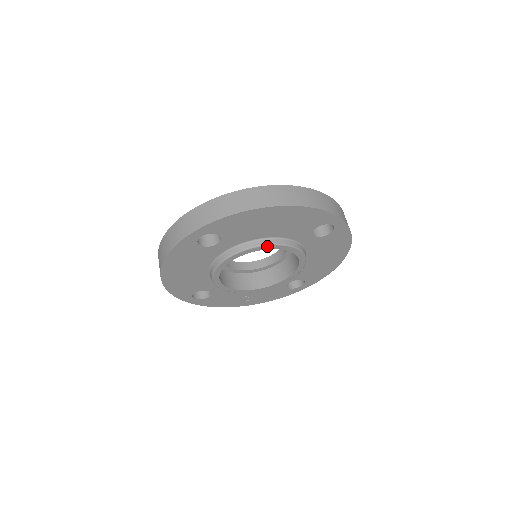
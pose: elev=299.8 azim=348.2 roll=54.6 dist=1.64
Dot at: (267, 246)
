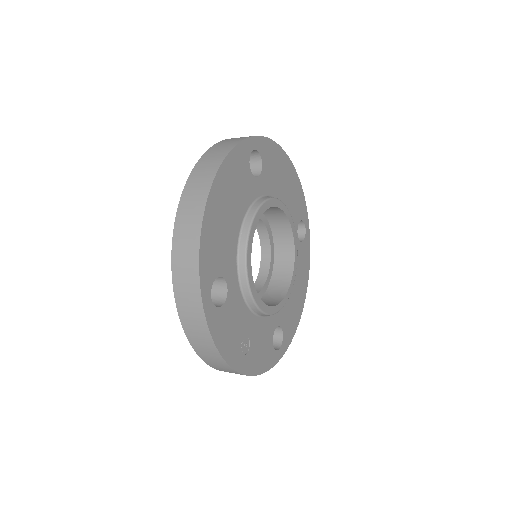
Dot at: (286, 208)
